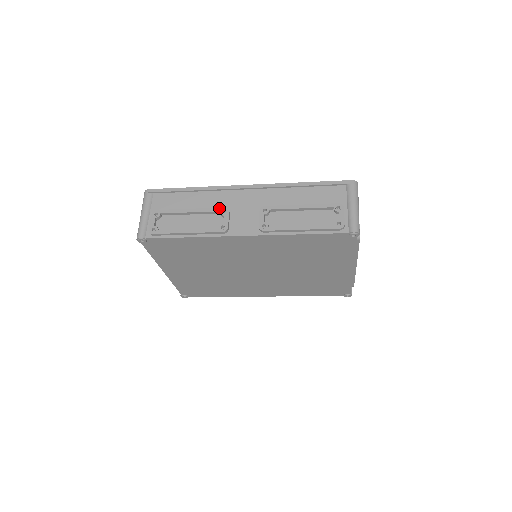
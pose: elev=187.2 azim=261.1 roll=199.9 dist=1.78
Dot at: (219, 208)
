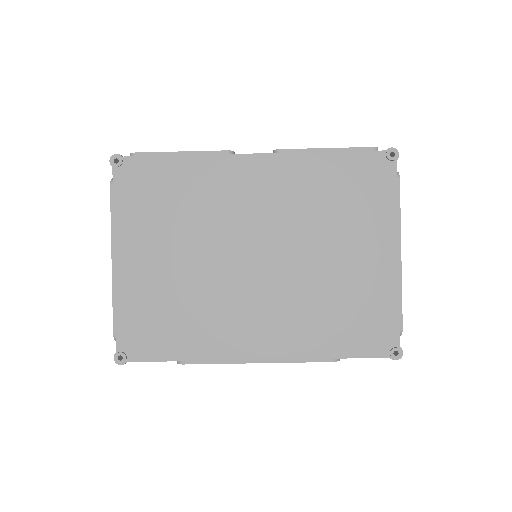
Dot at: occluded
